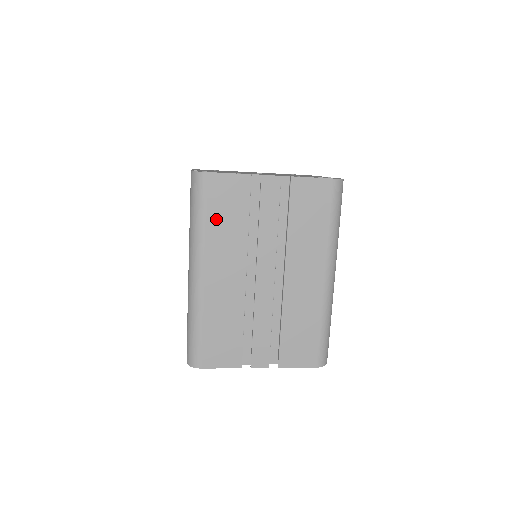
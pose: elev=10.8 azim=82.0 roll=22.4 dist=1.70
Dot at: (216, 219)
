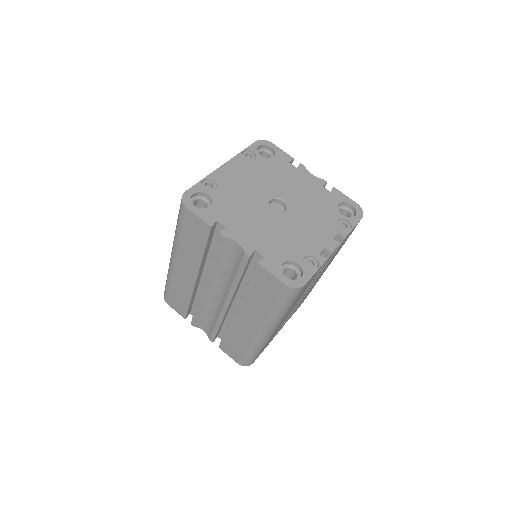
Dot at: (296, 300)
